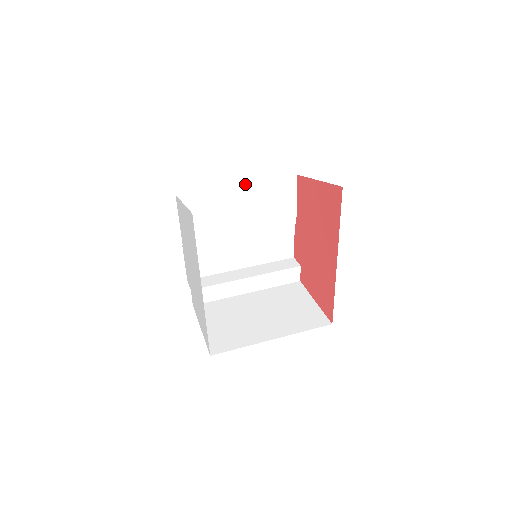
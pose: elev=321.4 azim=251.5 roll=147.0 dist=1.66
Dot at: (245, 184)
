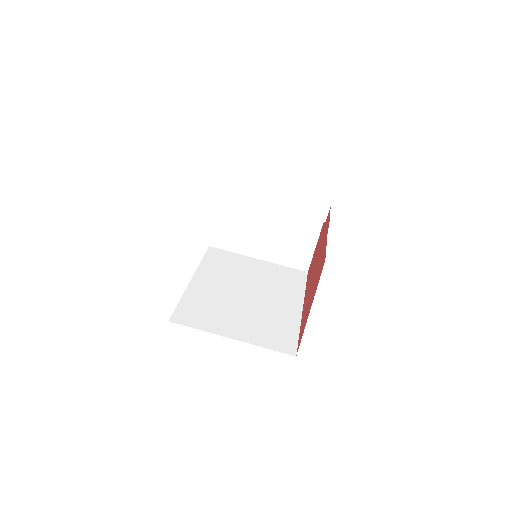
Dot at: occluded
